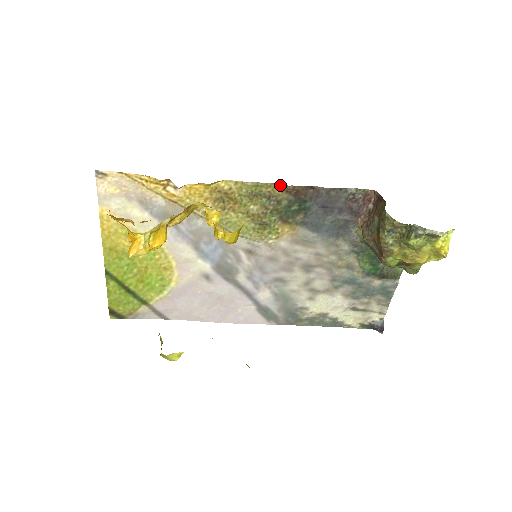
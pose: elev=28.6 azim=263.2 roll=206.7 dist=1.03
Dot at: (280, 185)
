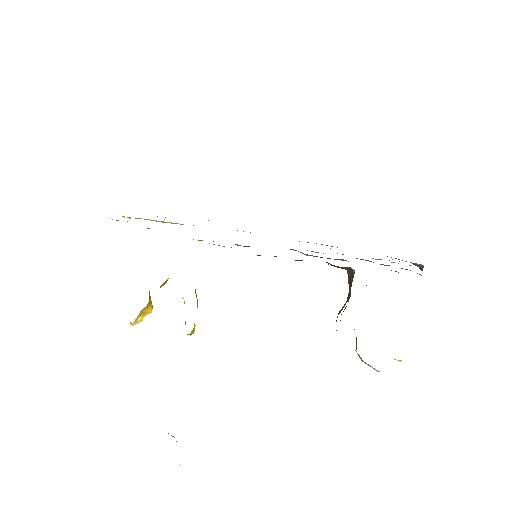
Dot at: occluded
